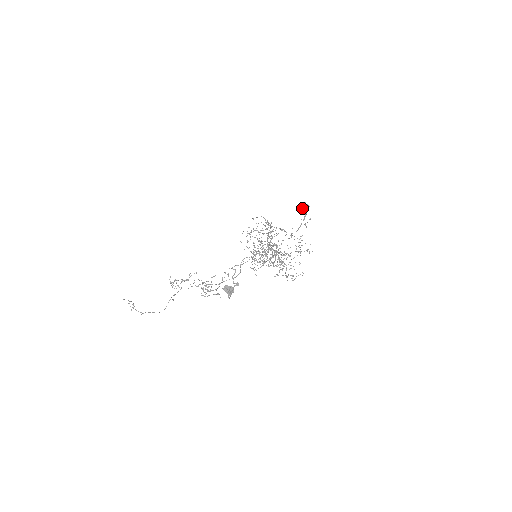
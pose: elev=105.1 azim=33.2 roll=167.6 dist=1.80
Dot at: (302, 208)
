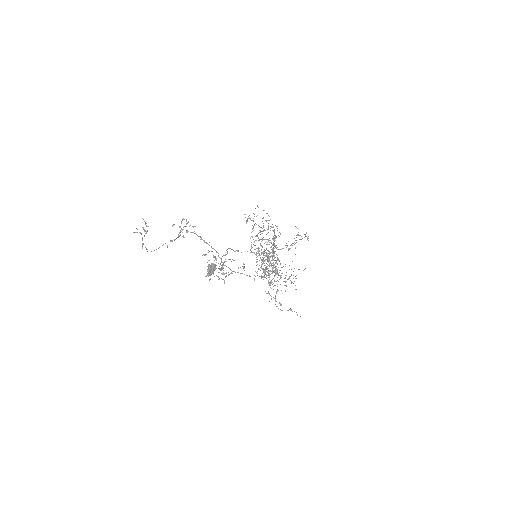
Dot at: occluded
